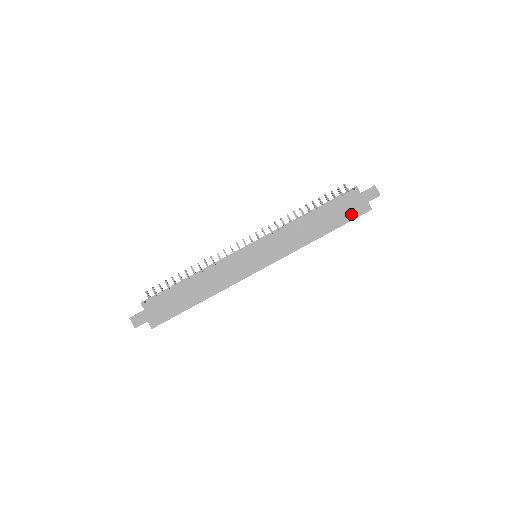
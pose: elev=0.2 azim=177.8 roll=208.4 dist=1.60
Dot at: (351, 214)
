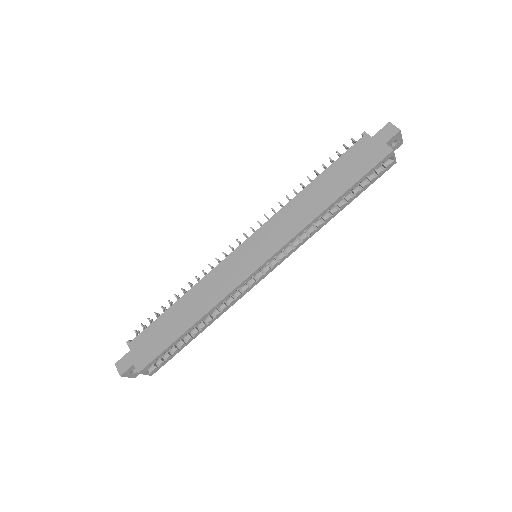
Dot at: (365, 165)
